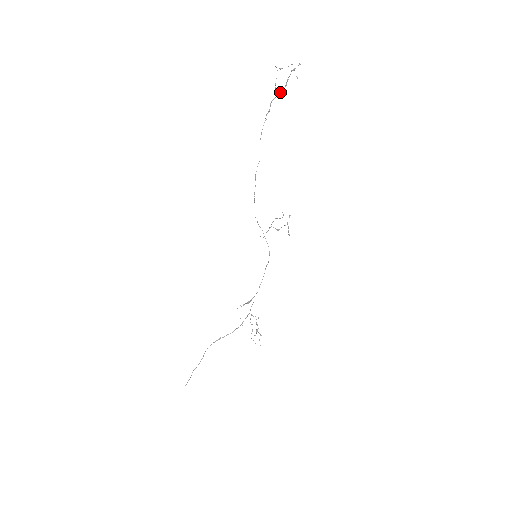
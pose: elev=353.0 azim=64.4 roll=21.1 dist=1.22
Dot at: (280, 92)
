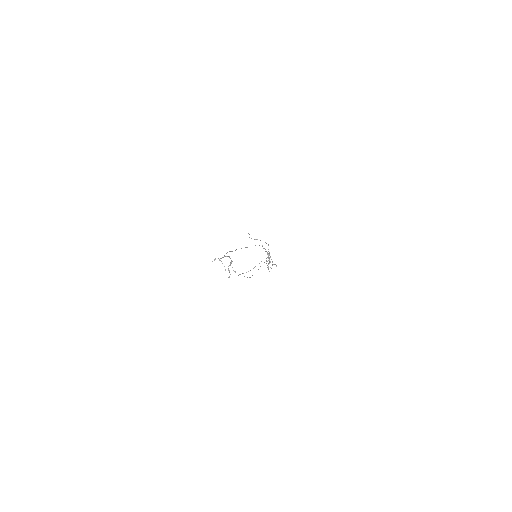
Dot at: (230, 258)
